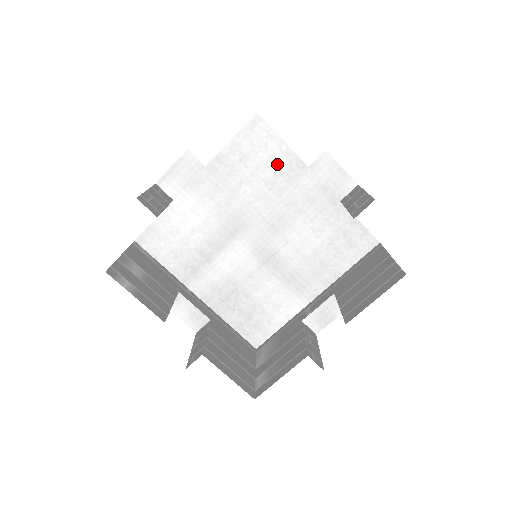
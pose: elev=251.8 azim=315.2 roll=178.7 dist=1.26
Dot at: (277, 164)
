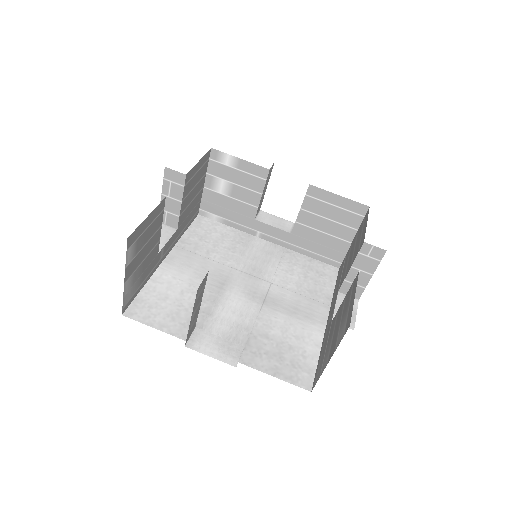
Dot at: (229, 237)
